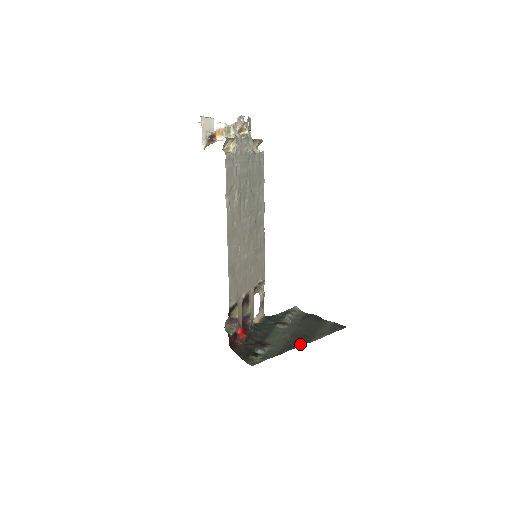
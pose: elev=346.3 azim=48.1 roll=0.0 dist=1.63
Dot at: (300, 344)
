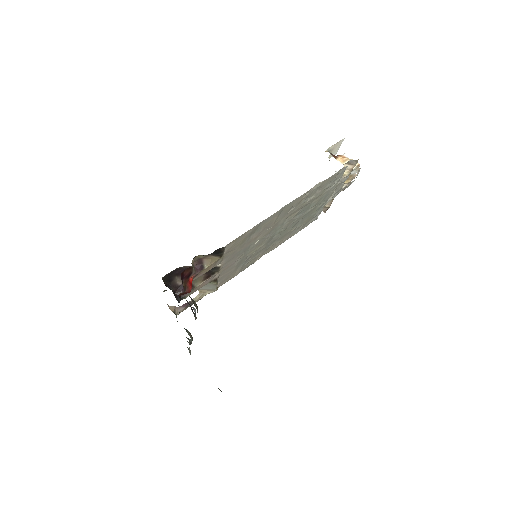
Dot at: occluded
